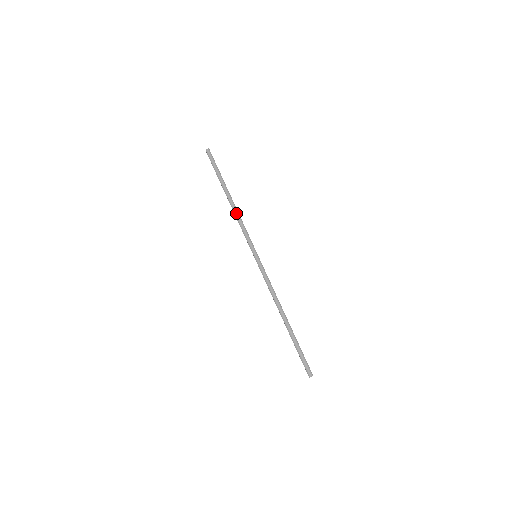
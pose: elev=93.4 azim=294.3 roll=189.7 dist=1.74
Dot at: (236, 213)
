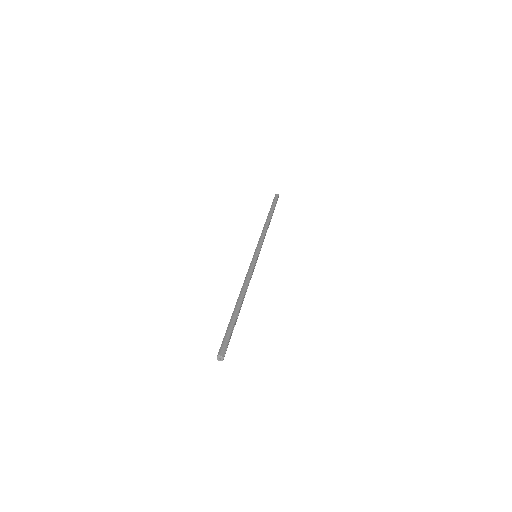
Dot at: (265, 227)
